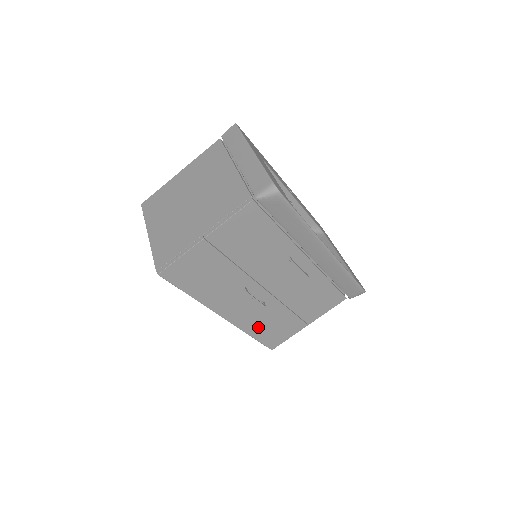
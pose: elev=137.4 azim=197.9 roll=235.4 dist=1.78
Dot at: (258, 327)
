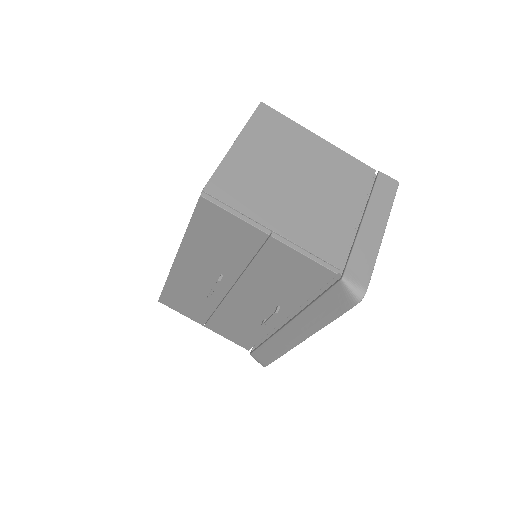
Dot at: (179, 289)
